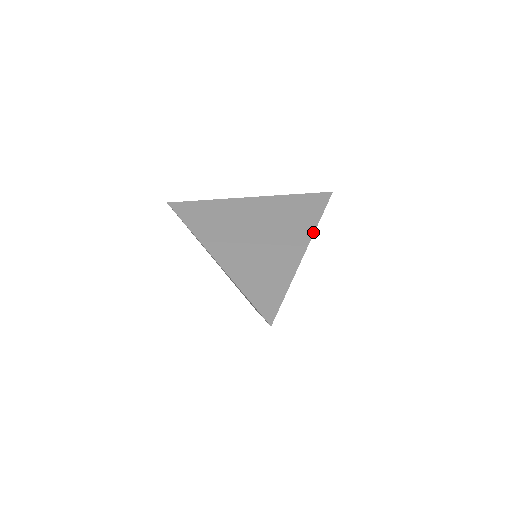
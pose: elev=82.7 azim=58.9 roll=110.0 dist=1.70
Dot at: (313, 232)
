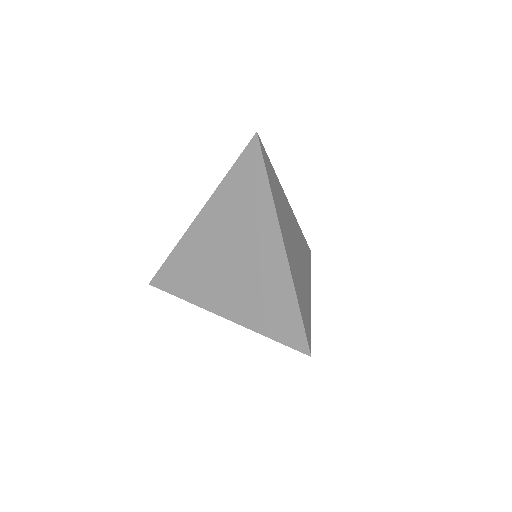
Dot at: (274, 209)
